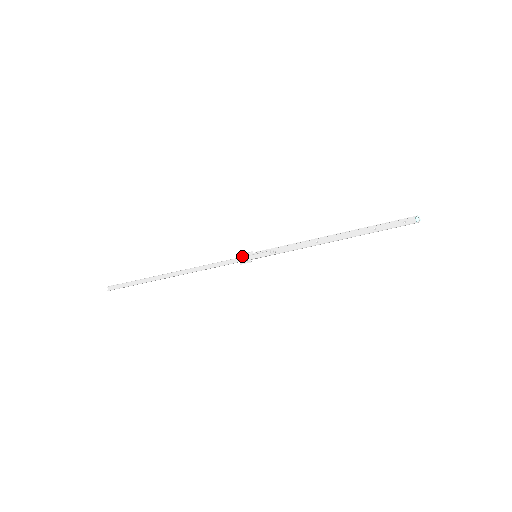
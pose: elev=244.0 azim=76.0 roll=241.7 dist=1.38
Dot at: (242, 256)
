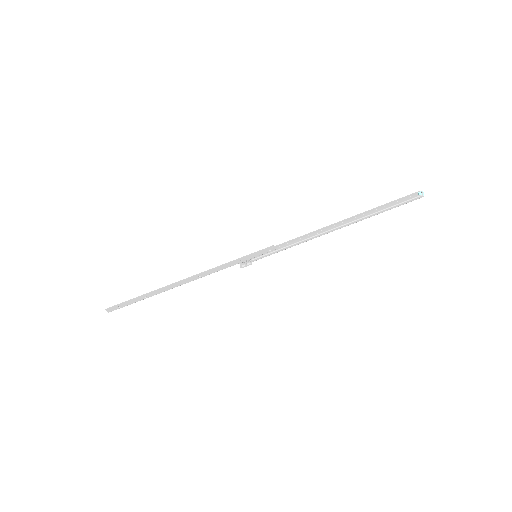
Dot at: occluded
